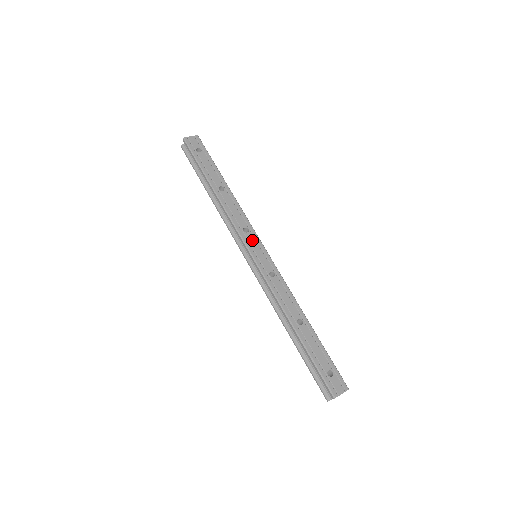
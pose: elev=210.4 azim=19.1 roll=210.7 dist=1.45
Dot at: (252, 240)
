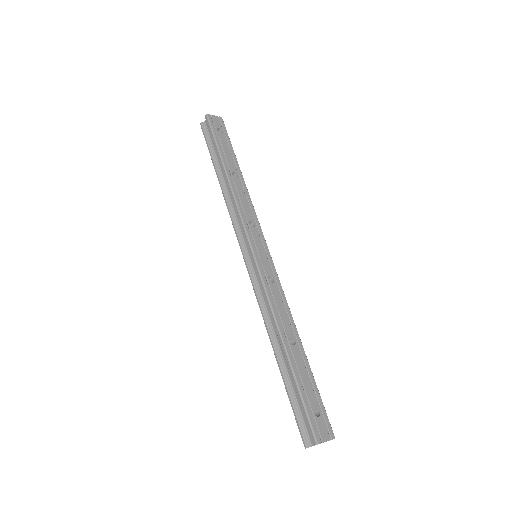
Dot at: (256, 236)
